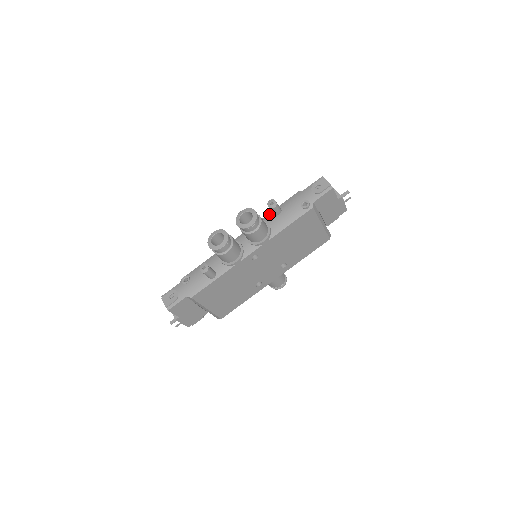
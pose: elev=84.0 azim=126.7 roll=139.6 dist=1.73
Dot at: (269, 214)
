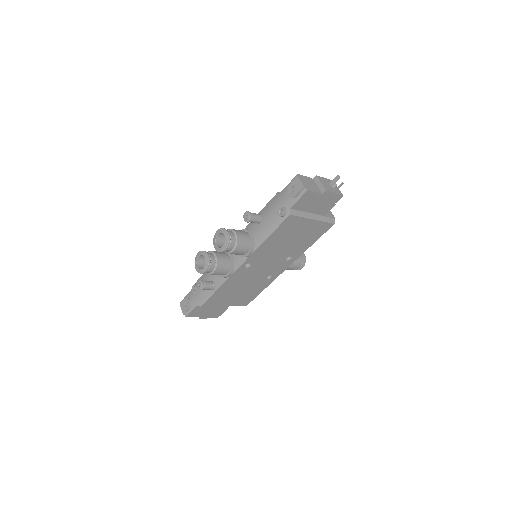
Dot at: occluded
